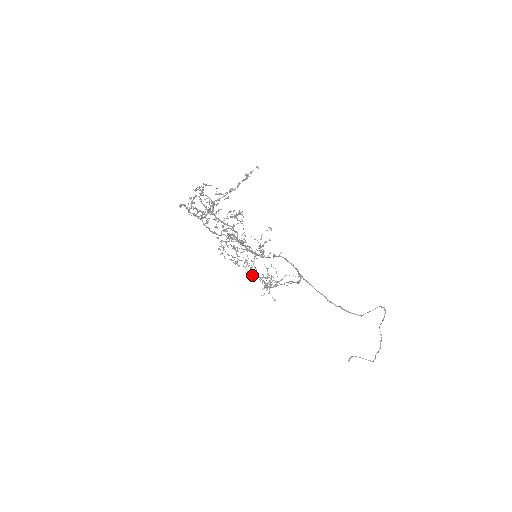
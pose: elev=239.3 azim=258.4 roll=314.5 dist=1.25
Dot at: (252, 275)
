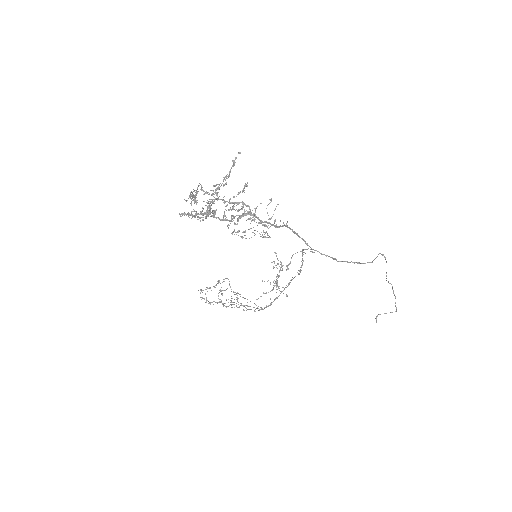
Dot at: (247, 302)
